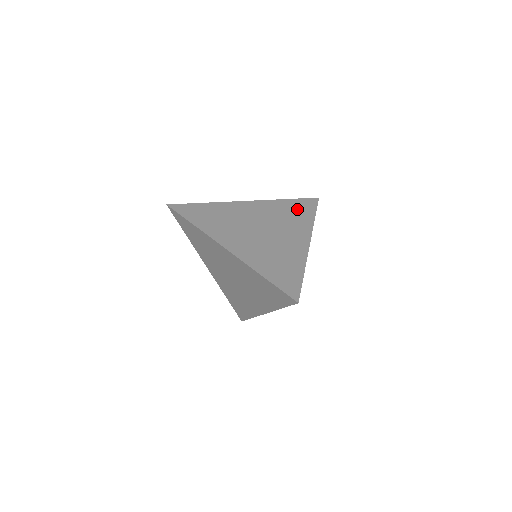
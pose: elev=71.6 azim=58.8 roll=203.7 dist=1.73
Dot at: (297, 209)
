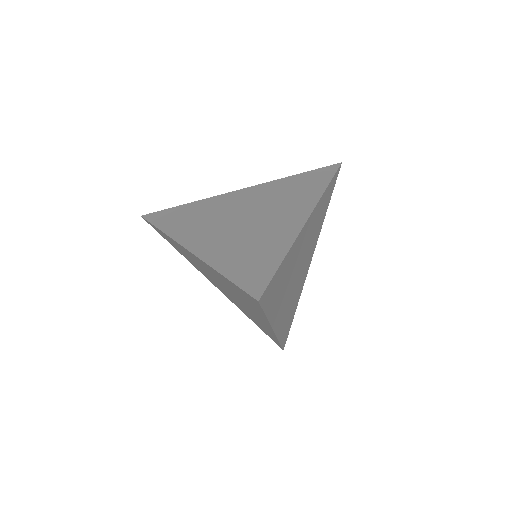
Dot at: (304, 183)
